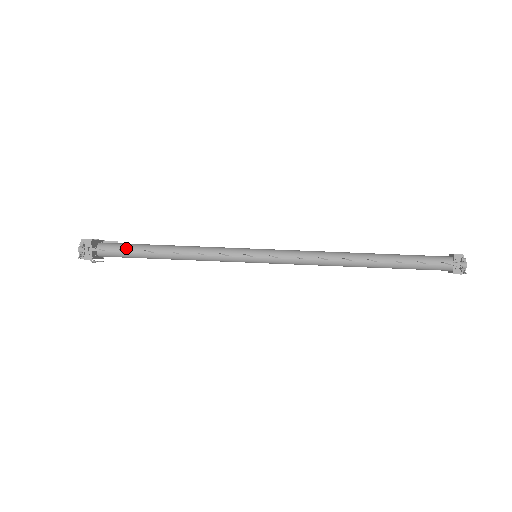
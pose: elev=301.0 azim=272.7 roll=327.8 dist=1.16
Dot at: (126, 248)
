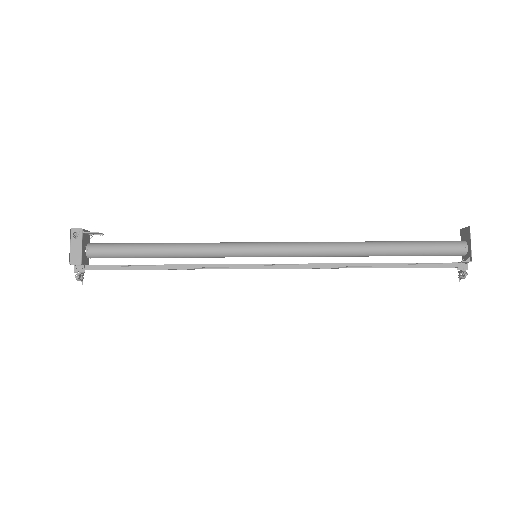
Dot at: occluded
